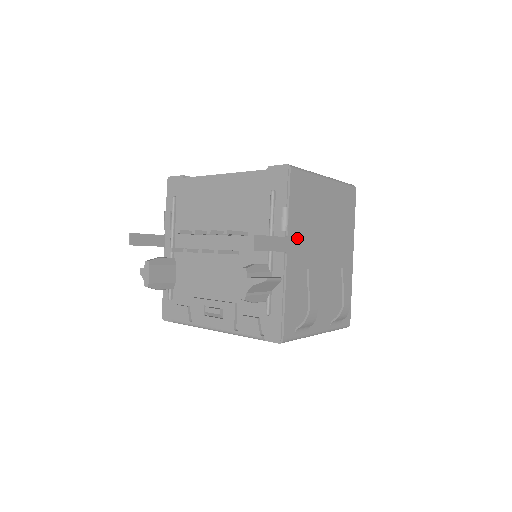
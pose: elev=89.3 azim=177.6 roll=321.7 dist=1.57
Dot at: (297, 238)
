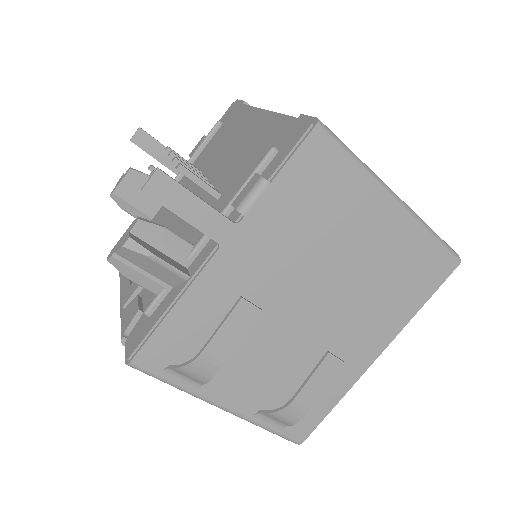
Dot at: (260, 241)
